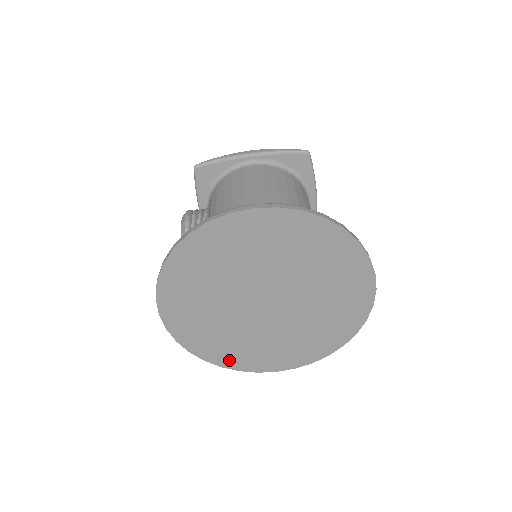
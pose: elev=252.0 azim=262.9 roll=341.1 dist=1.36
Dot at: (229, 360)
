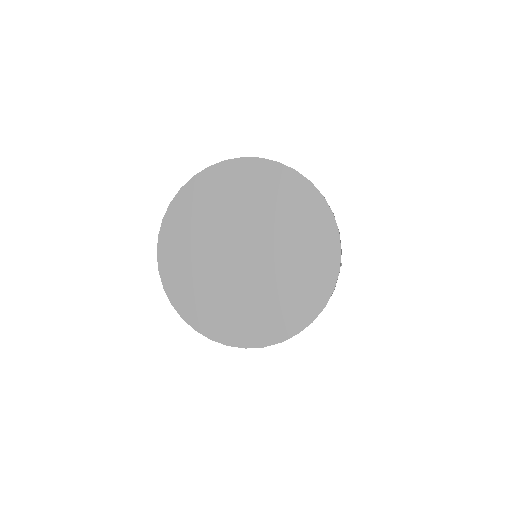
Dot at: (248, 336)
